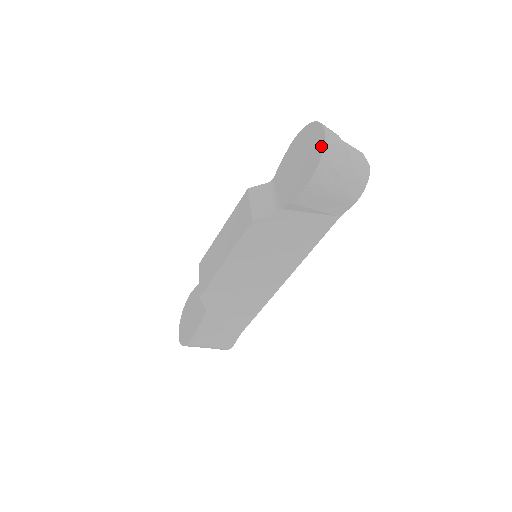
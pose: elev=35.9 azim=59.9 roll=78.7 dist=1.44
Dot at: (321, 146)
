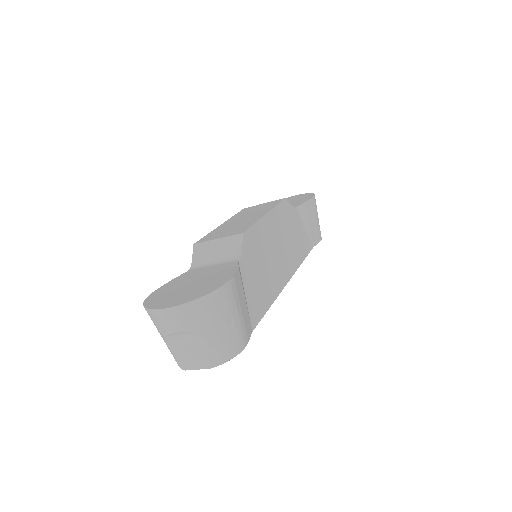
Dot at: (305, 194)
